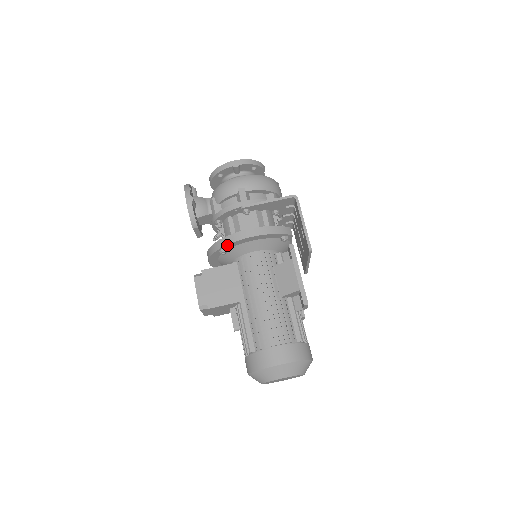
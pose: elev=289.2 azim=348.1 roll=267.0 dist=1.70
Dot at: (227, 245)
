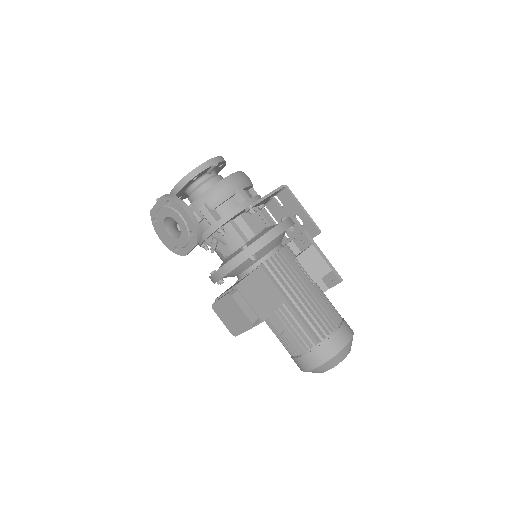
Dot at: (261, 248)
